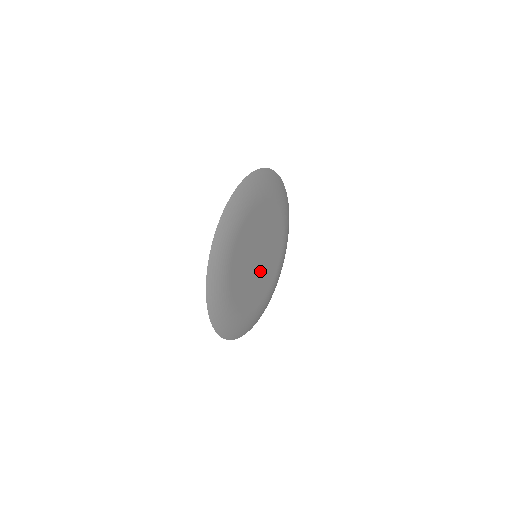
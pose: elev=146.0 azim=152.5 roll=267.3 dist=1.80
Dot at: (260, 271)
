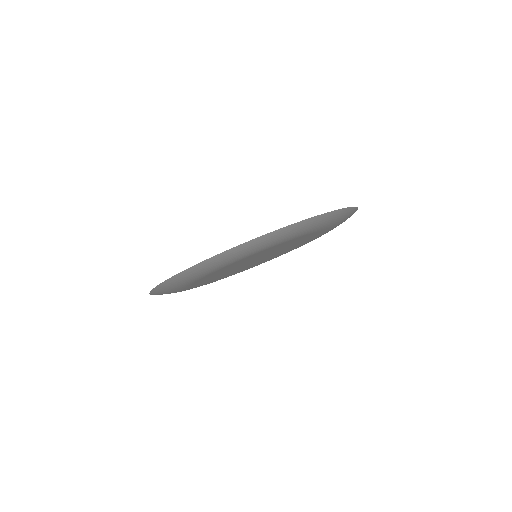
Dot at: (254, 263)
